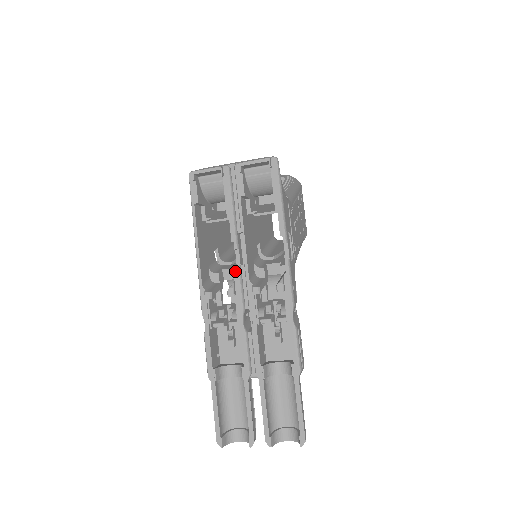
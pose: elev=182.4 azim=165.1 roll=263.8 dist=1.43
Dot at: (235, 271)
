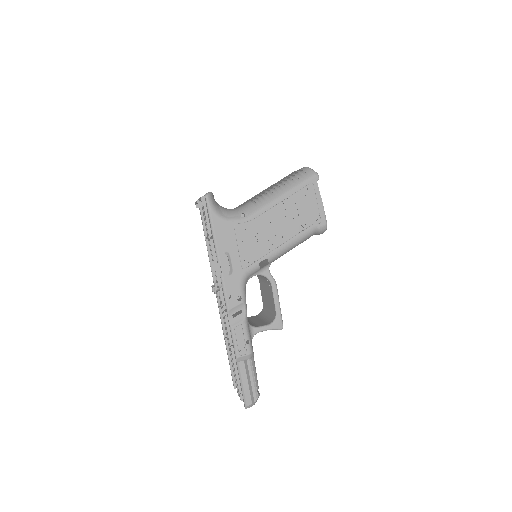
Dot at: occluded
